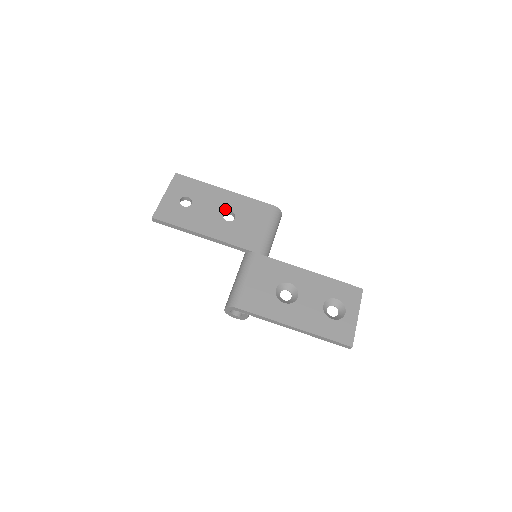
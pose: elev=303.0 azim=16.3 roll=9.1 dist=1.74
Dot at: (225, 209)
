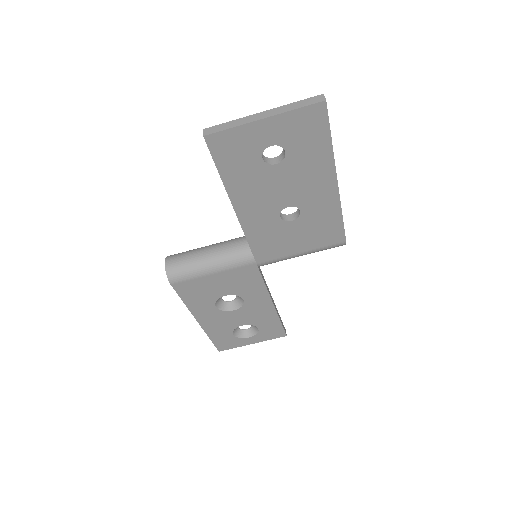
Dot at: (299, 204)
